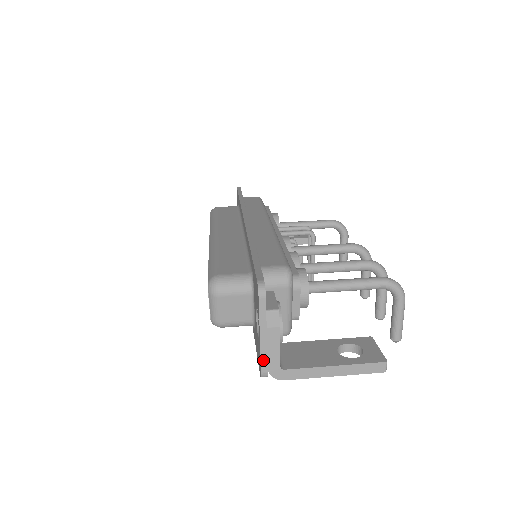
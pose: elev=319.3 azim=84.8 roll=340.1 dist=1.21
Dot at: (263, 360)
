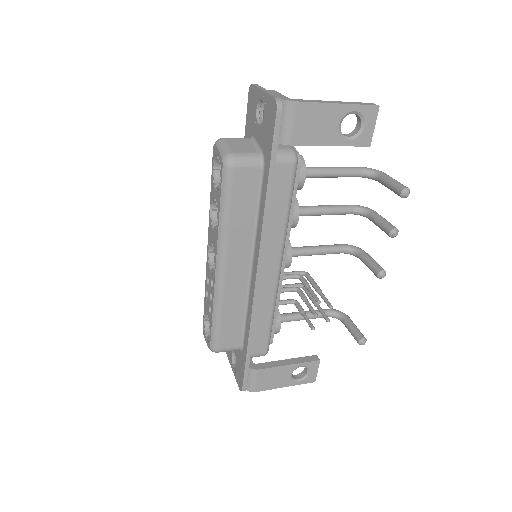
Dot at: (272, 95)
